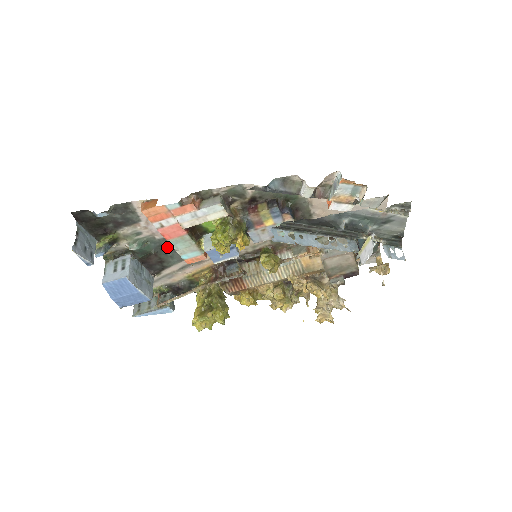
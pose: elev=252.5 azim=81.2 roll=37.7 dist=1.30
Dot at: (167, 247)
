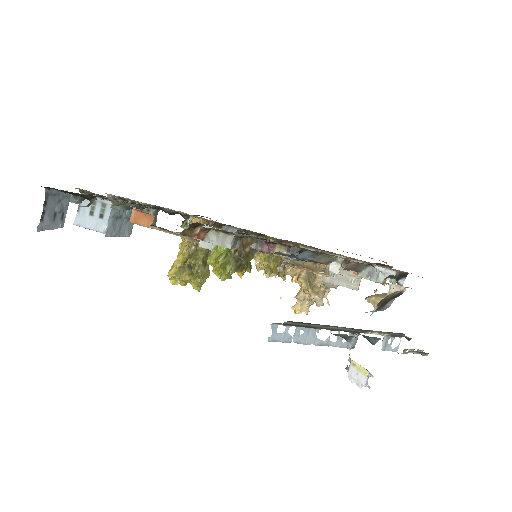
Dot at: occluded
